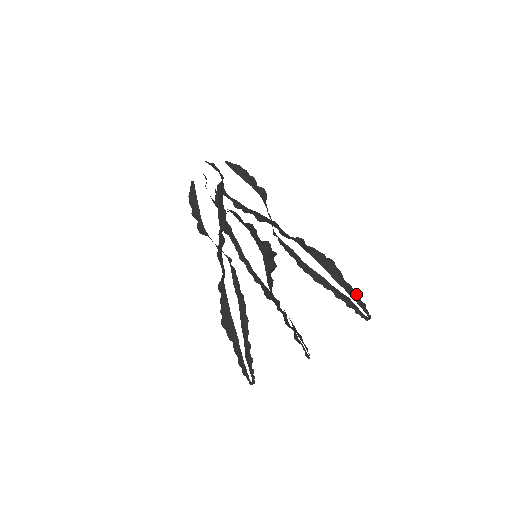
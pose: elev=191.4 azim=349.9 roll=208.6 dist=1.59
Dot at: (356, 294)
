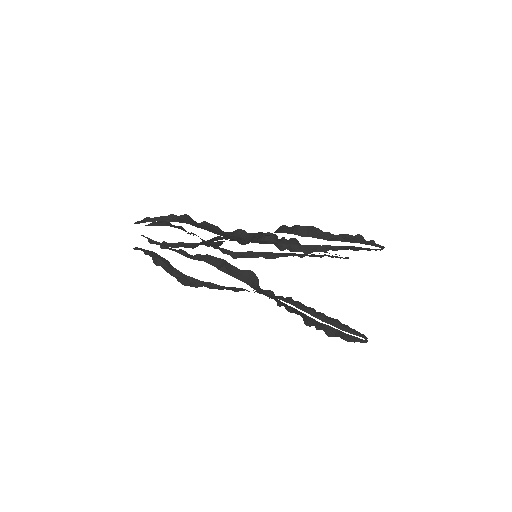
Dot at: (325, 252)
